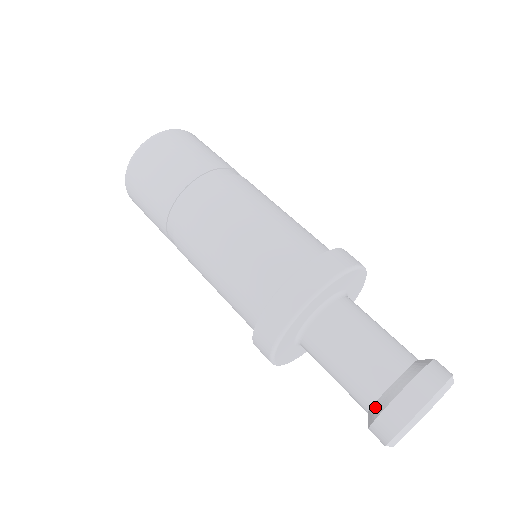
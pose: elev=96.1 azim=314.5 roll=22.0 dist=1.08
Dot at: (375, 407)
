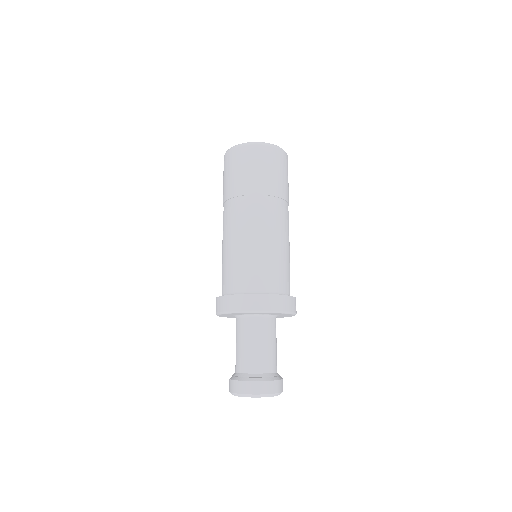
Dot at: (240, 375)
